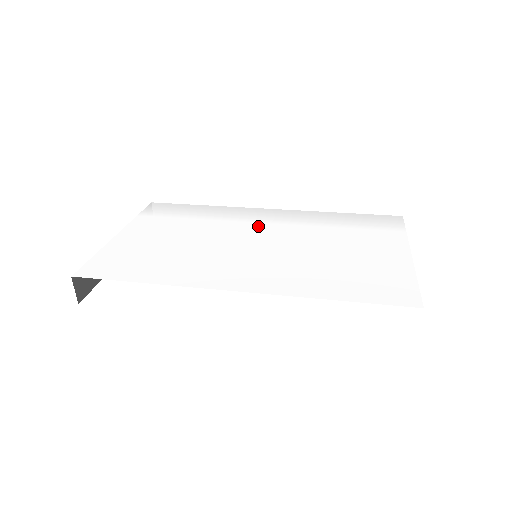
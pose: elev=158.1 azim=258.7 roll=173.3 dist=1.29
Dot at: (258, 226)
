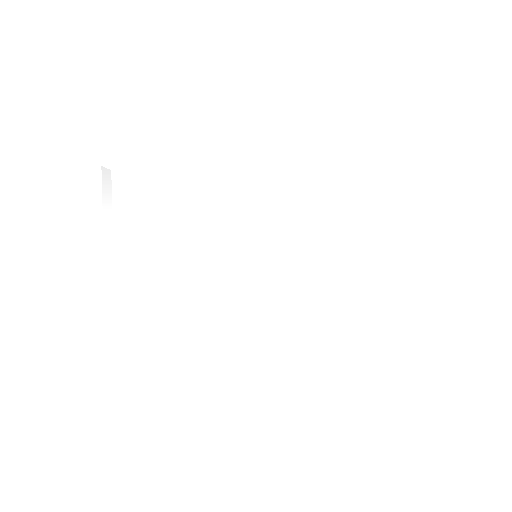
Dot at: (250, 217)
